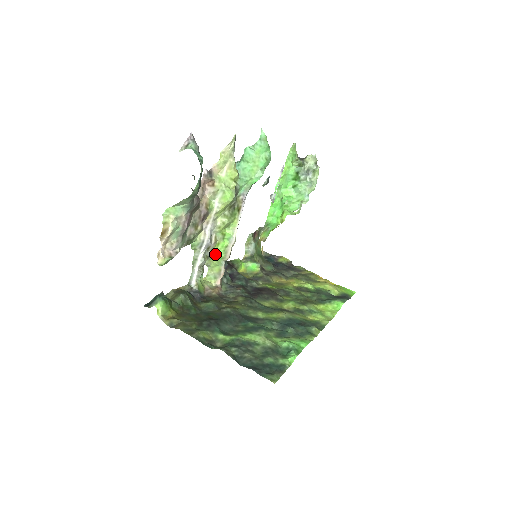
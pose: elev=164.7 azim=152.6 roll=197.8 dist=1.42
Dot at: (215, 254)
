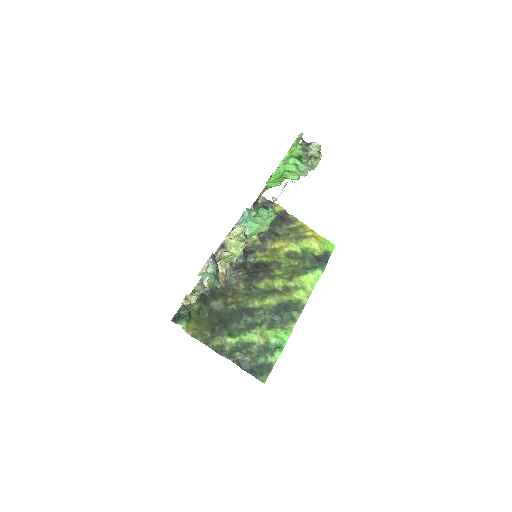
Dot at: occluded
